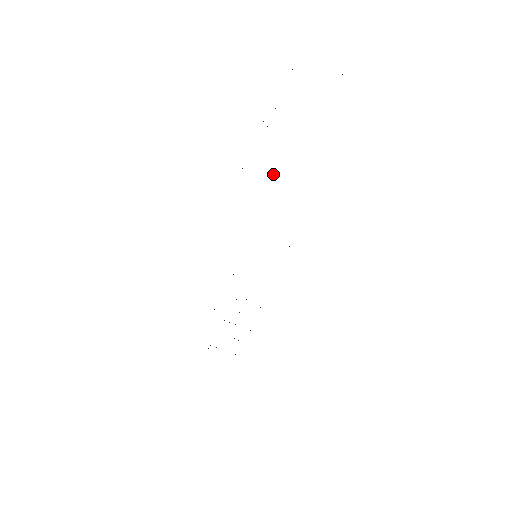
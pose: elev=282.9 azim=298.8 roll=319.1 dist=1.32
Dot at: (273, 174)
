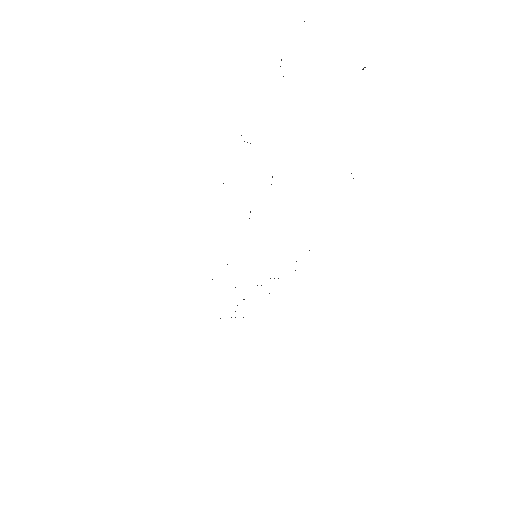
Dot at: occluded
